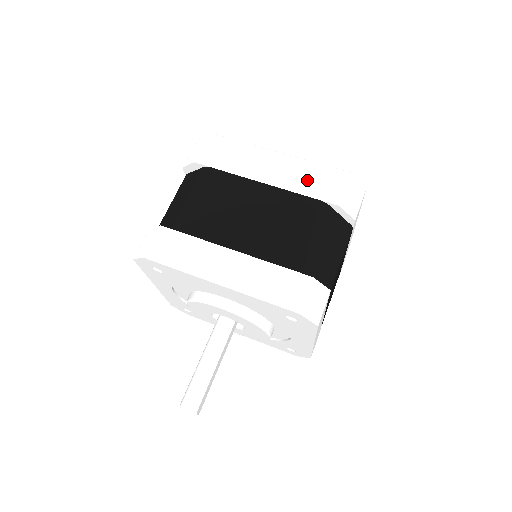
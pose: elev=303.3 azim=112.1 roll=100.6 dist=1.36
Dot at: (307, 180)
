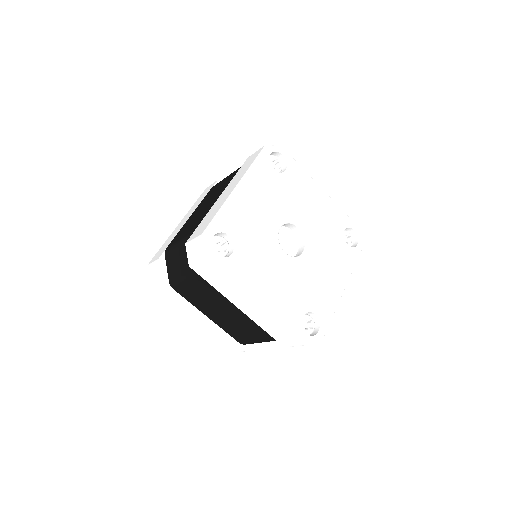
Dot at: (271, 327)
